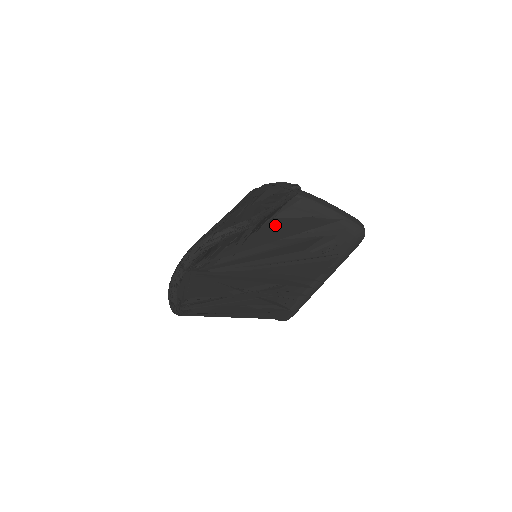
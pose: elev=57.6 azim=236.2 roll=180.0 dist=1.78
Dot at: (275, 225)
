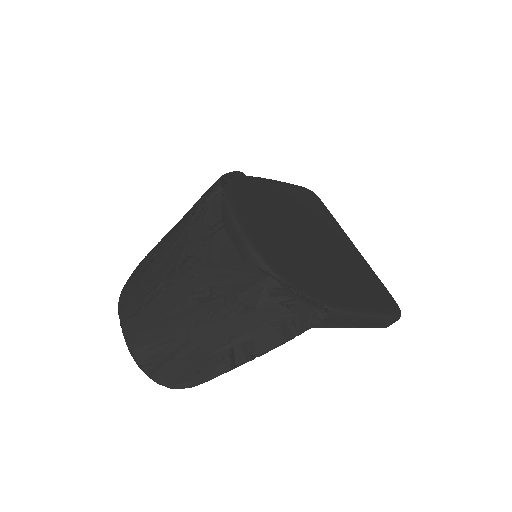
Dot at: occluded
